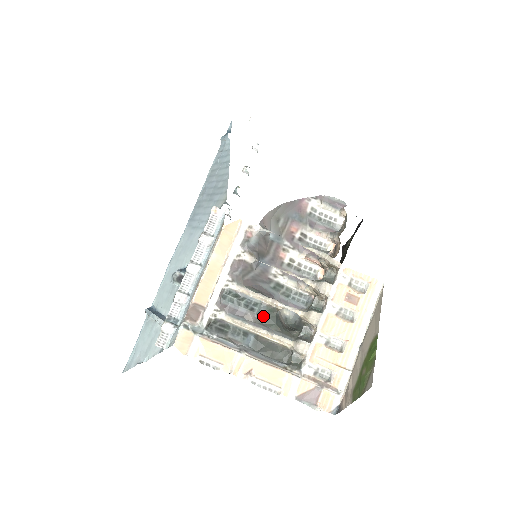
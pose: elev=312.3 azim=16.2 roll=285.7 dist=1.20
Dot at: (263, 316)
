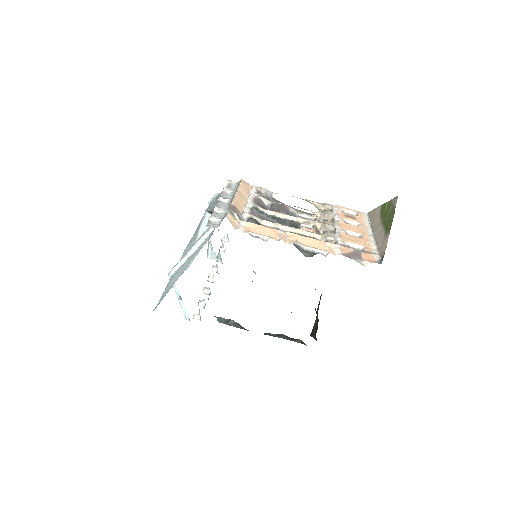
Dot at: (289, 226)
